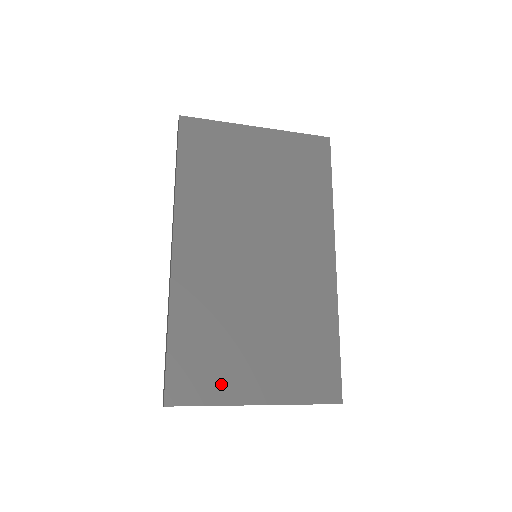
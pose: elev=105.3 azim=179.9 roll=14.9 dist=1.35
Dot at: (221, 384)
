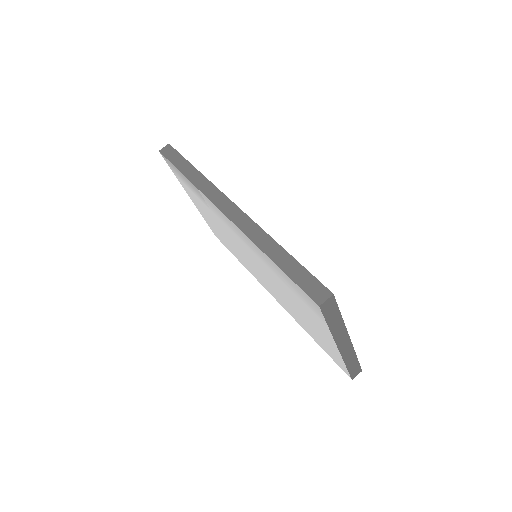
Dot at: occluded
